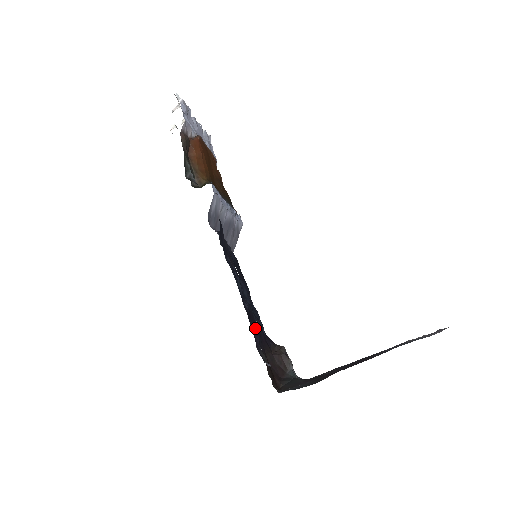
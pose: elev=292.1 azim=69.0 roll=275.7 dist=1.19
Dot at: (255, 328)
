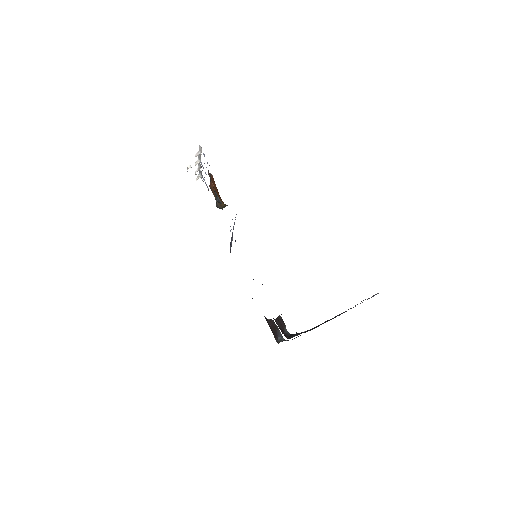
Dot at: occluded
